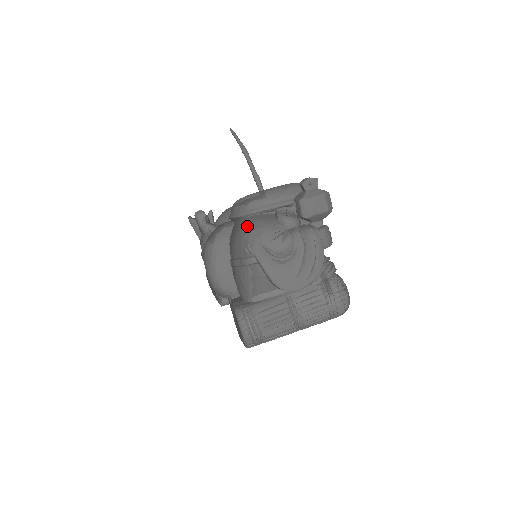
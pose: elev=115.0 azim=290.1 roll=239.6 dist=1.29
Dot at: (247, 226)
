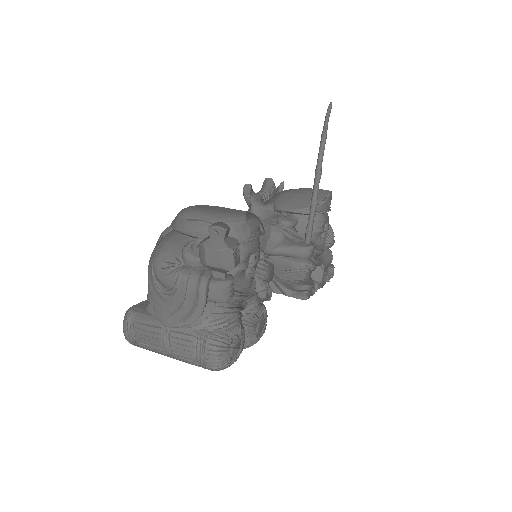
Dot at: (160, 240)
